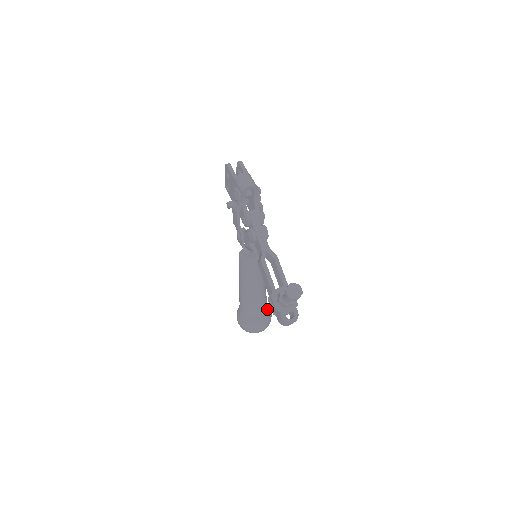
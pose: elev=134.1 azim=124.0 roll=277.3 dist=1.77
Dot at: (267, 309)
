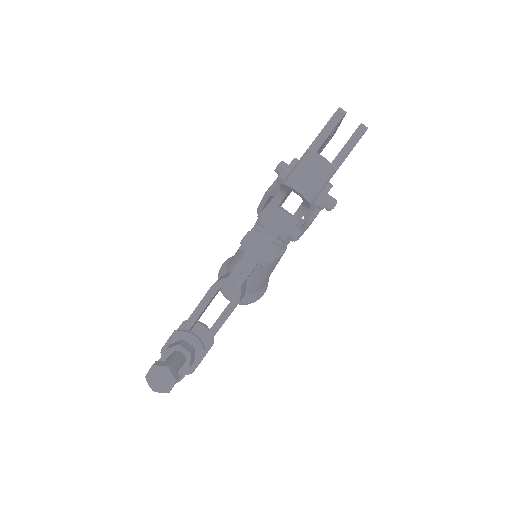
Dot at: (252, 294)
